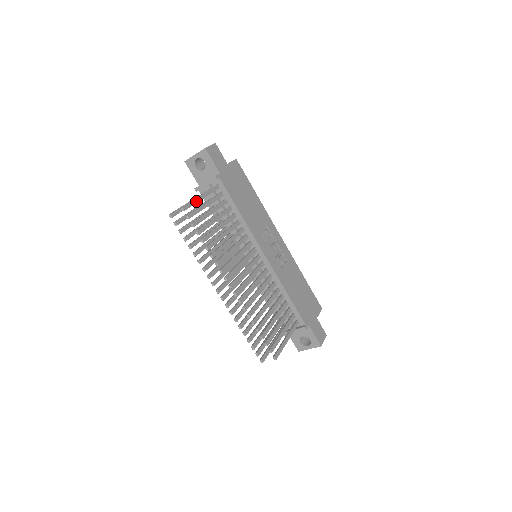
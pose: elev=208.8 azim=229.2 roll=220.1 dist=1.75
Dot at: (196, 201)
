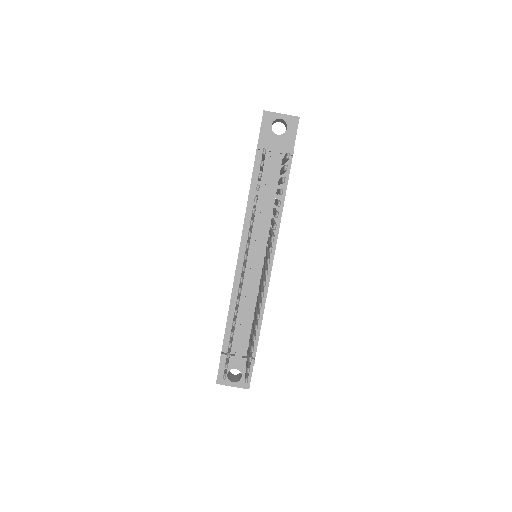
Dot at: occluded
